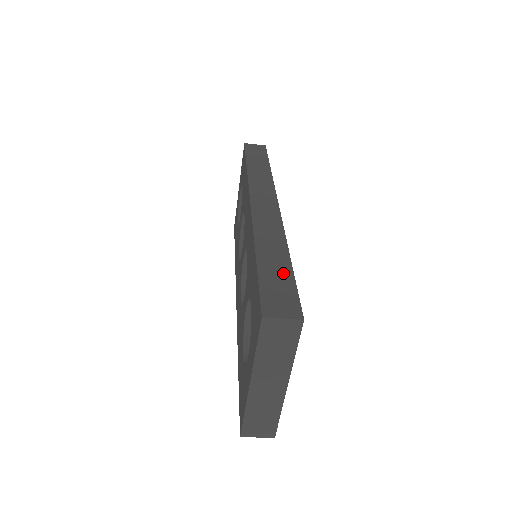
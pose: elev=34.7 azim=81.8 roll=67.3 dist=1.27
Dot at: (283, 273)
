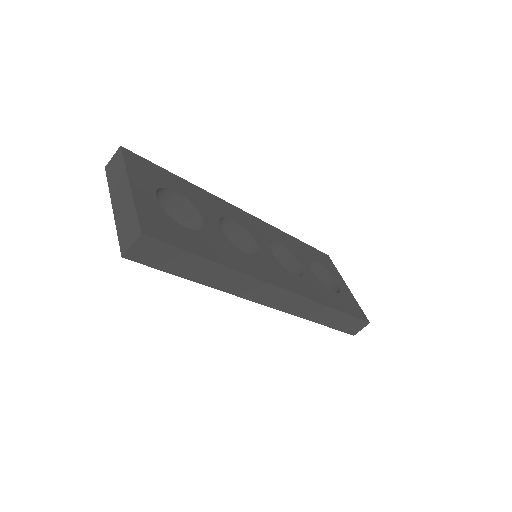
Dot at: occluded
